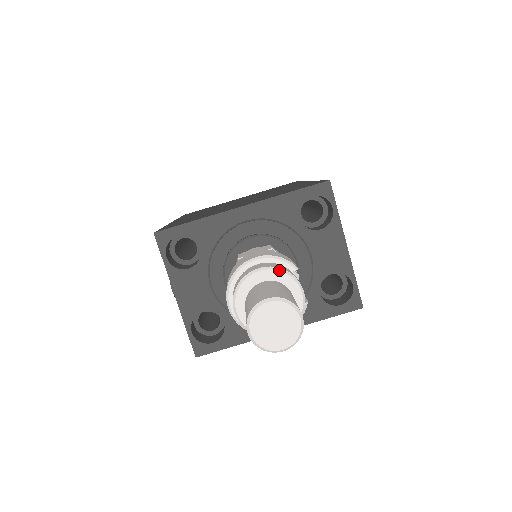
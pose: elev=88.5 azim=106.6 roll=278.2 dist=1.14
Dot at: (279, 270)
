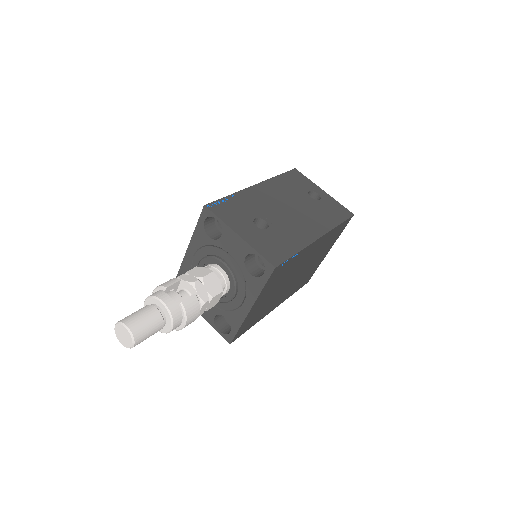
Dot at: (149, 297)
